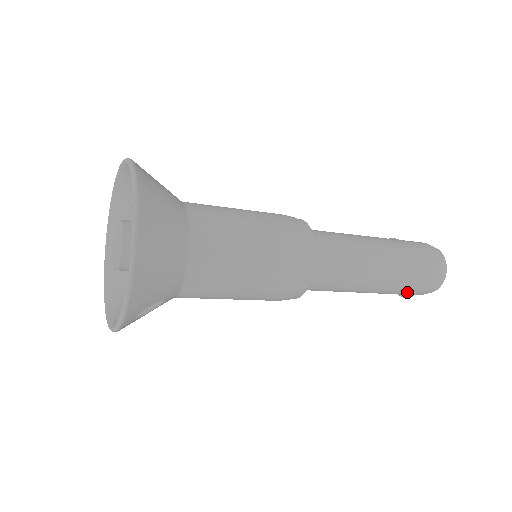
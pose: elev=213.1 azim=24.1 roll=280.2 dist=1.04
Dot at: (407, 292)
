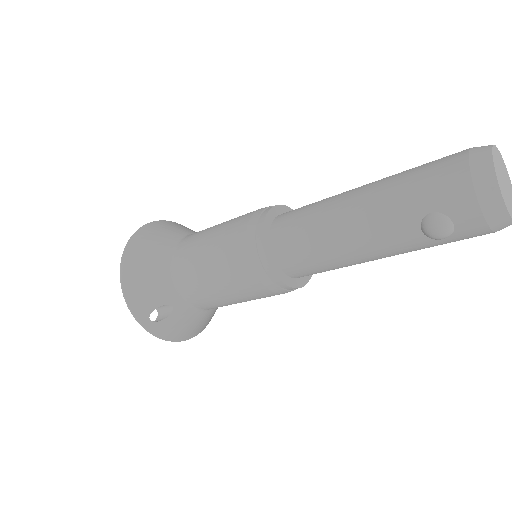
Dot at: (424, 228)
